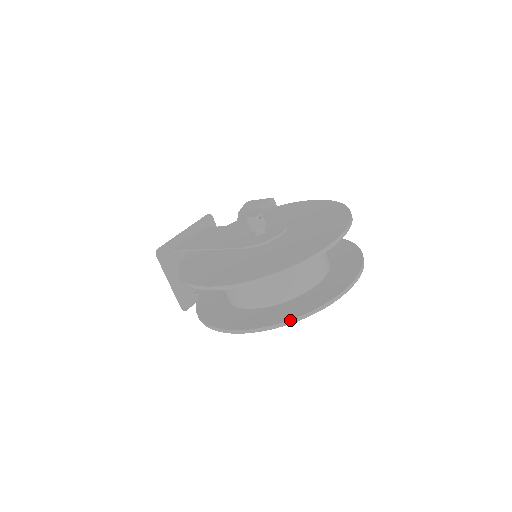
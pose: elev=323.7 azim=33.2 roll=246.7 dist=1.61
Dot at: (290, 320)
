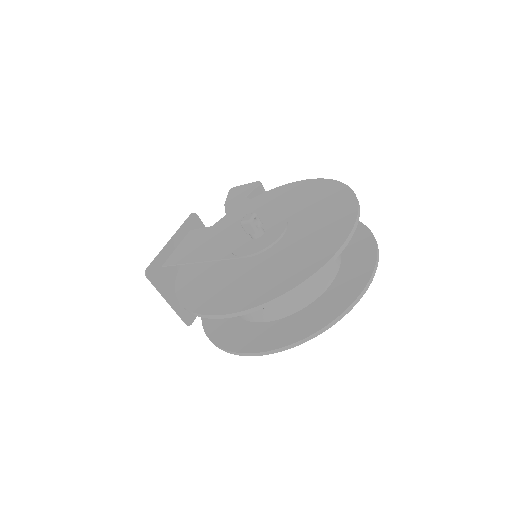
Dot at: (313, 334)
